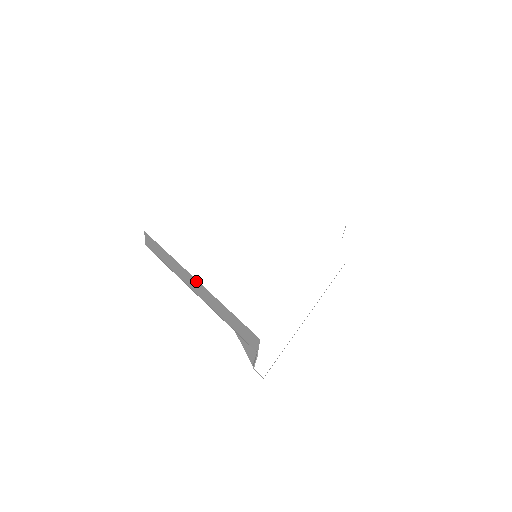
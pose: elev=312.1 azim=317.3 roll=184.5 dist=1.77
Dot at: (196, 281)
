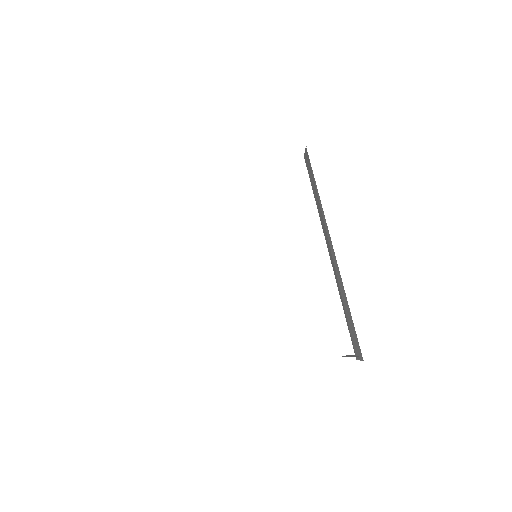
Dot at: occluded
